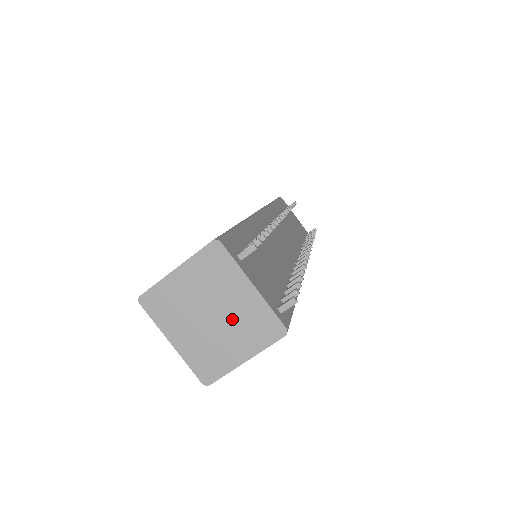
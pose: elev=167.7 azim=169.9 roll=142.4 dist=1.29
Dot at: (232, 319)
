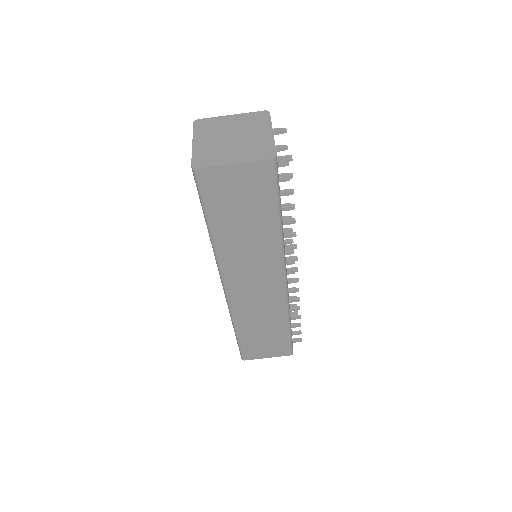
Dot at: (245, 142)
